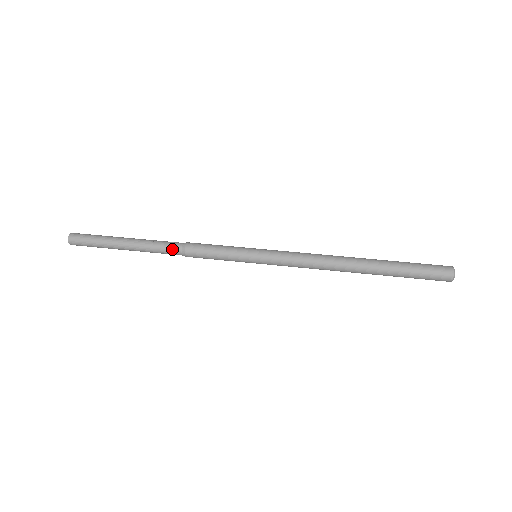
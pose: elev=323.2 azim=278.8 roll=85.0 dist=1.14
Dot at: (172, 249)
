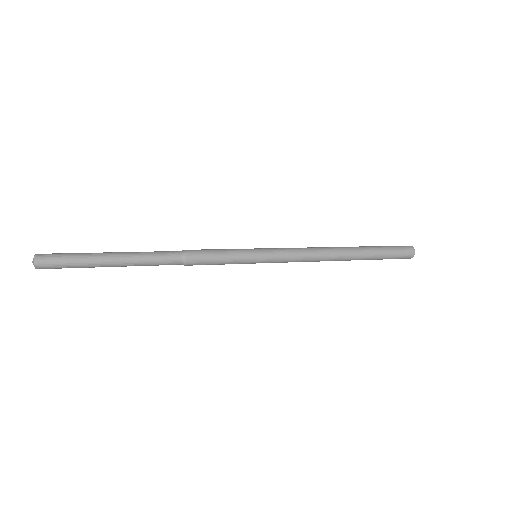
Dot at: (170, 251)
